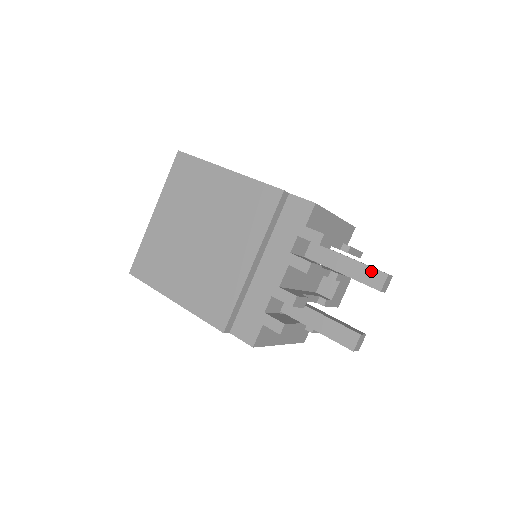
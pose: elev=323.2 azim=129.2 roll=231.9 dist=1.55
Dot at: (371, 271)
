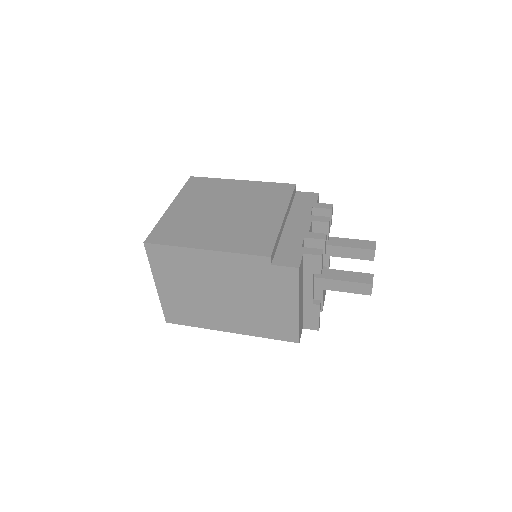
Dot at: (363, 241)
